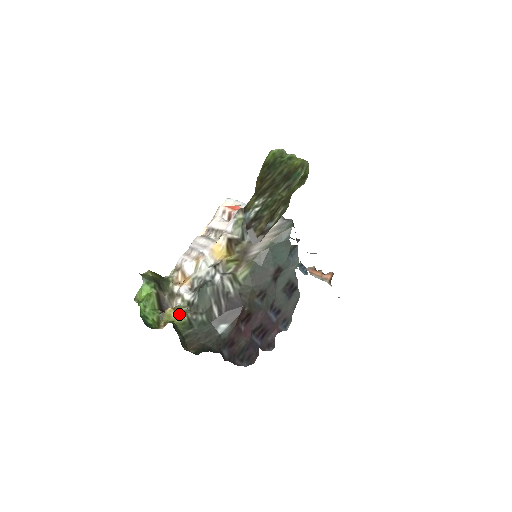
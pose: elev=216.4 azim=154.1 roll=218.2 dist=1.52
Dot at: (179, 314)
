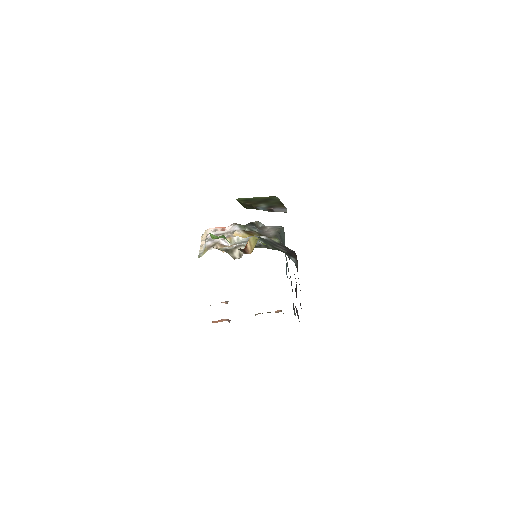
Dot at: (261, 242)
